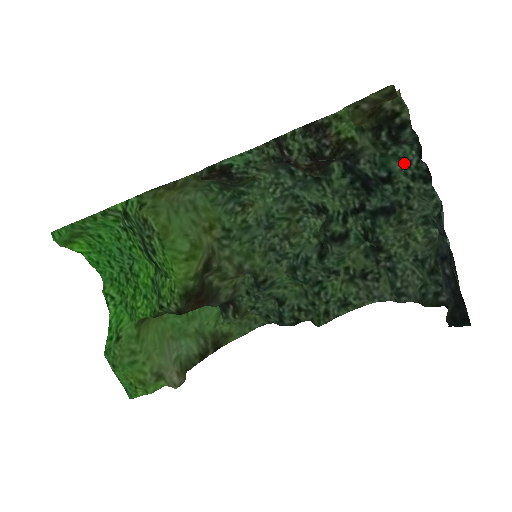
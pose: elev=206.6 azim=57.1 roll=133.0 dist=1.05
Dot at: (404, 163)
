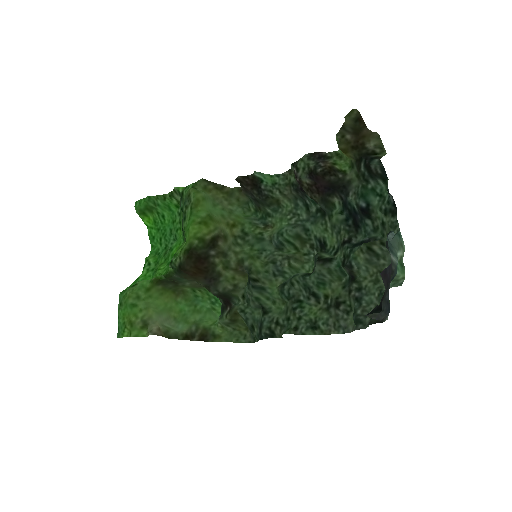
Dot at: (381, 200)
